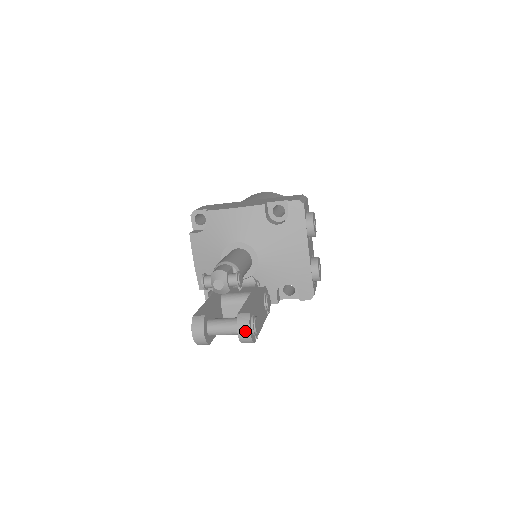
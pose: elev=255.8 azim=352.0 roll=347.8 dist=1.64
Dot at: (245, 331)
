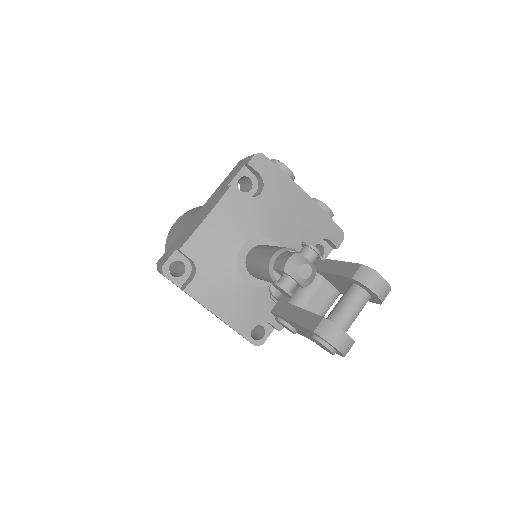
Dot at: (379, 283)
